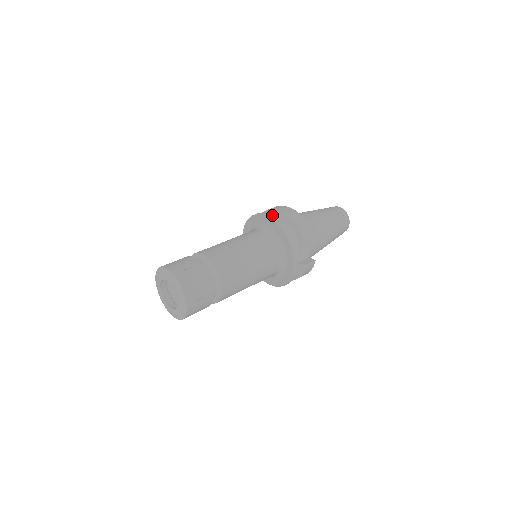
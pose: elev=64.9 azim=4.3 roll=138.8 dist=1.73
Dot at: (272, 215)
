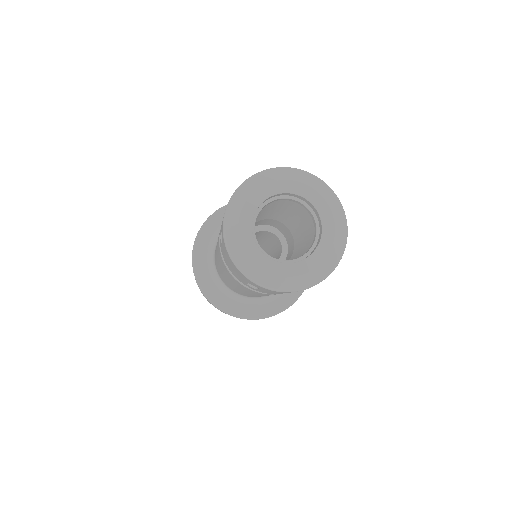
Dot at: occluded
